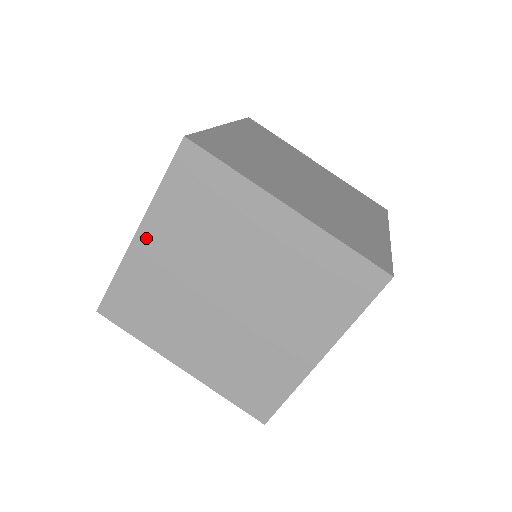
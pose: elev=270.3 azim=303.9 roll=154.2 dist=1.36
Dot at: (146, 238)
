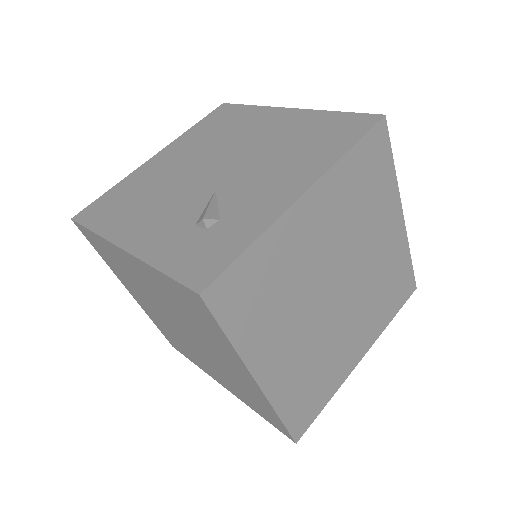
Dot at: (130, 259)
